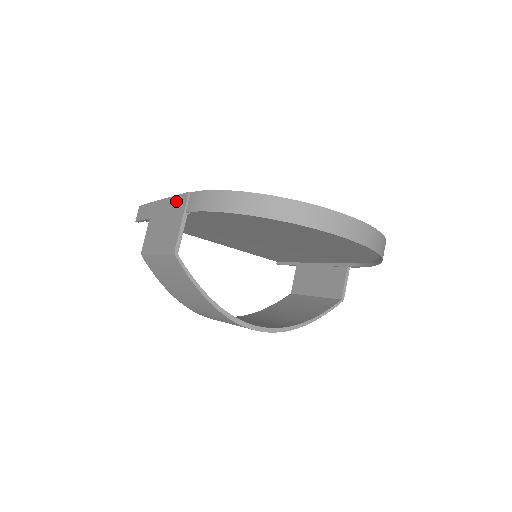
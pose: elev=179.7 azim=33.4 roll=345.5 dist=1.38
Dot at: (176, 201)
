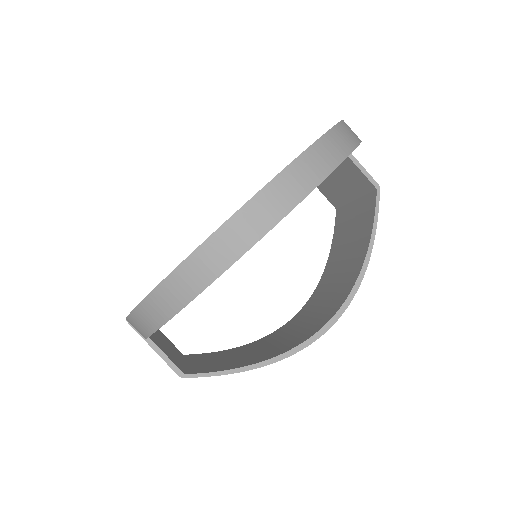
Dot at: occluded
